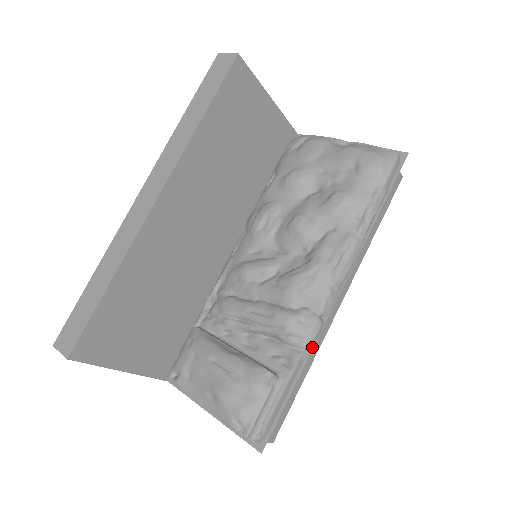
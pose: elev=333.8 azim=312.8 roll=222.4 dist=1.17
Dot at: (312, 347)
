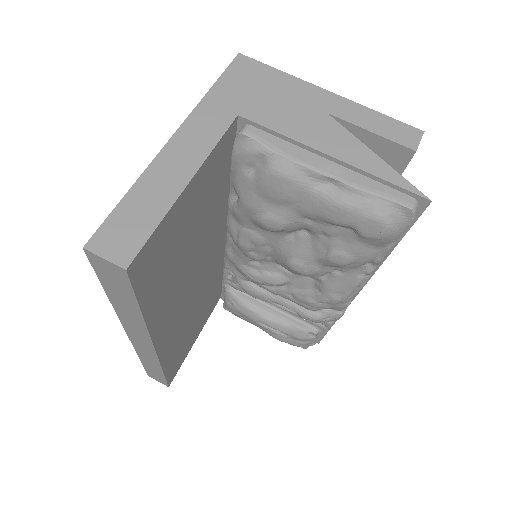
Dot at: occluded
